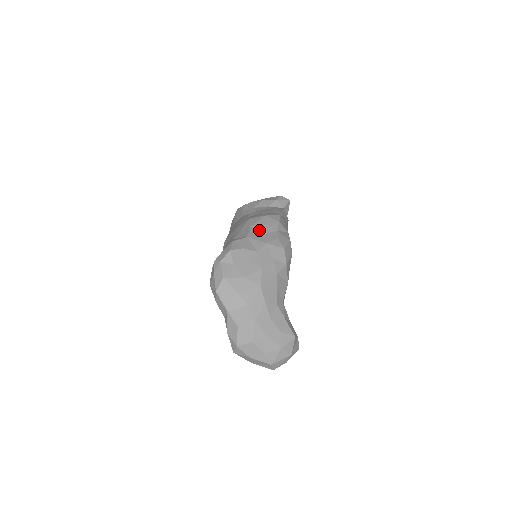
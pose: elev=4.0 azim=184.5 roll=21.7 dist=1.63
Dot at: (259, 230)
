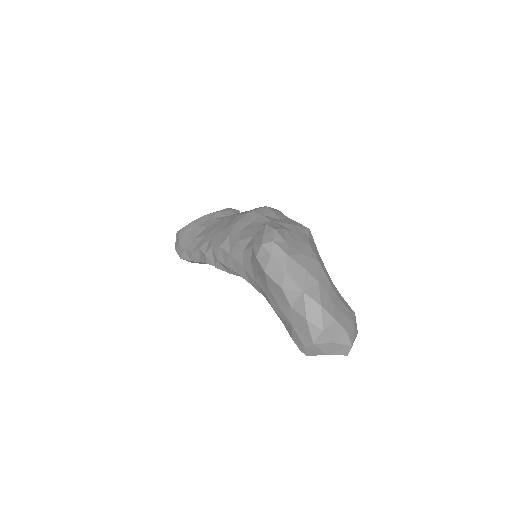
Dot at: (274, 216)
